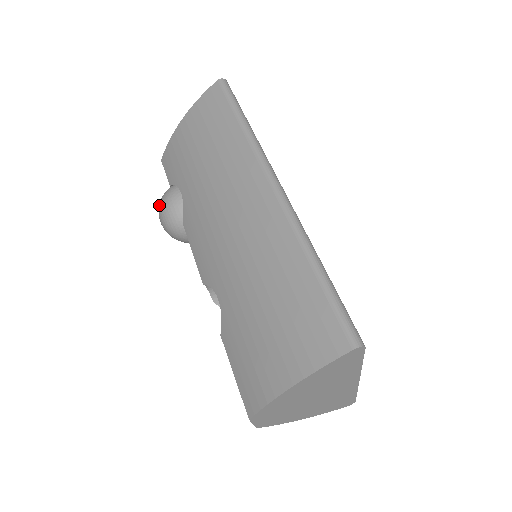
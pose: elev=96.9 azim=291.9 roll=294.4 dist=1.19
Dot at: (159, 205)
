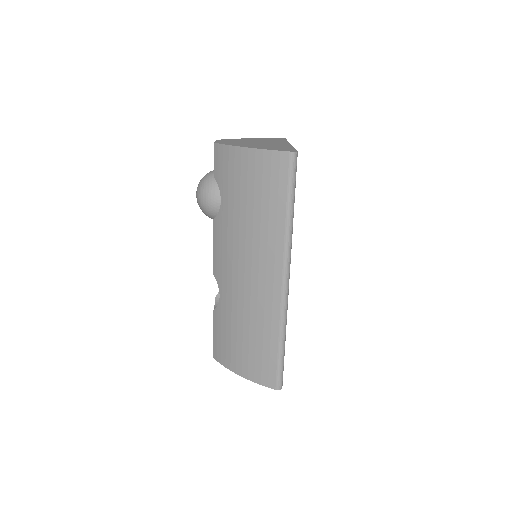
Dot at: (200, 190)
